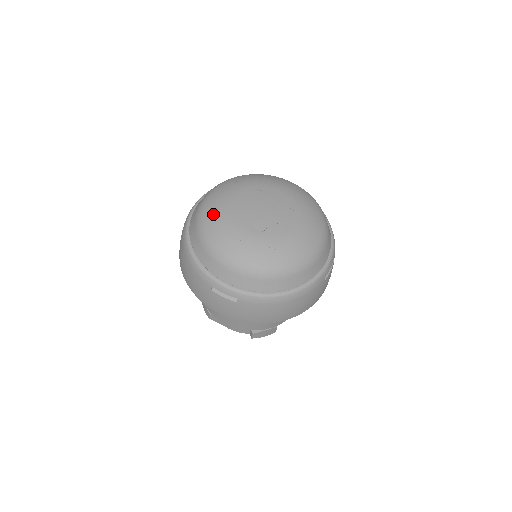
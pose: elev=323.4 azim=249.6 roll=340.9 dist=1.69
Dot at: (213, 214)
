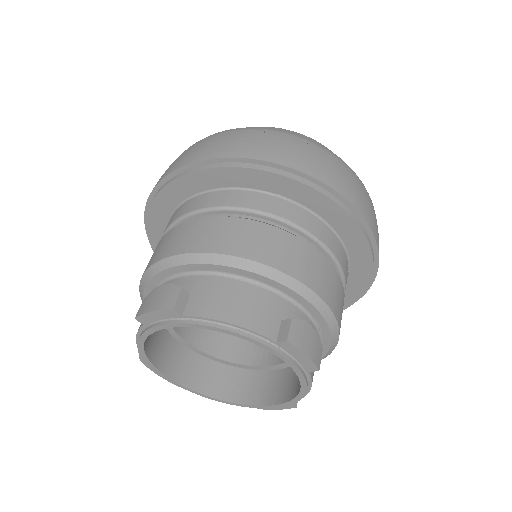
Dot at: occluded
